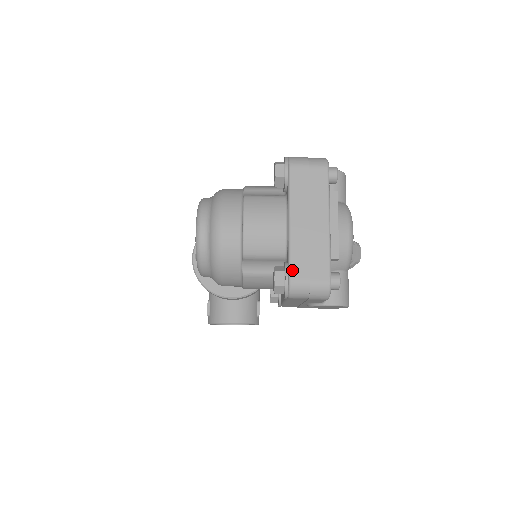
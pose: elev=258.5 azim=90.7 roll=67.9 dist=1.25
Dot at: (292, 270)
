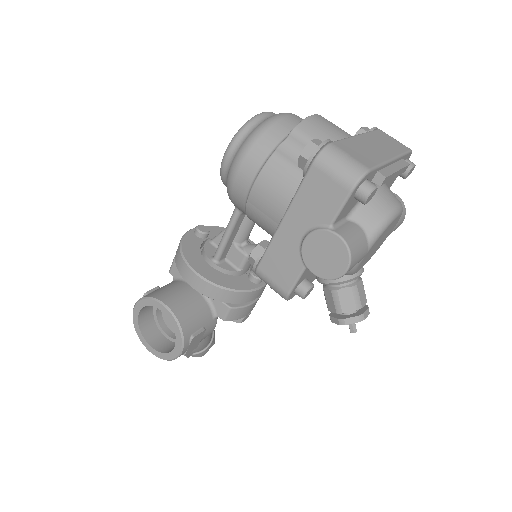
Dot at: (337, 142)
